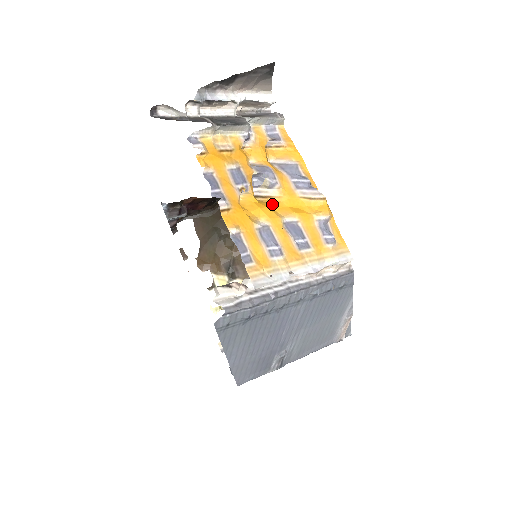
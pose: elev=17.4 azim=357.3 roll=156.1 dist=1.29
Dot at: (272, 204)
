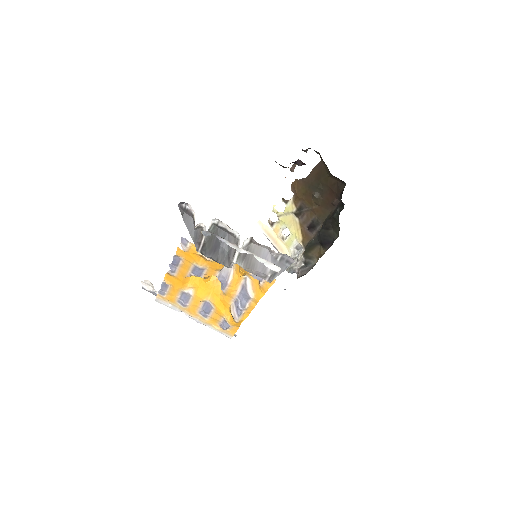
Dot at: (216, 289)
